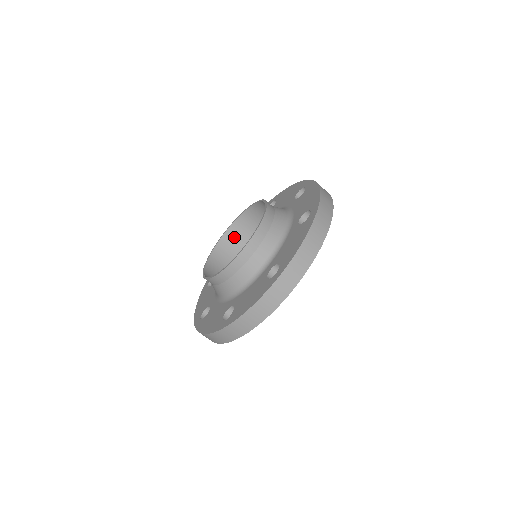
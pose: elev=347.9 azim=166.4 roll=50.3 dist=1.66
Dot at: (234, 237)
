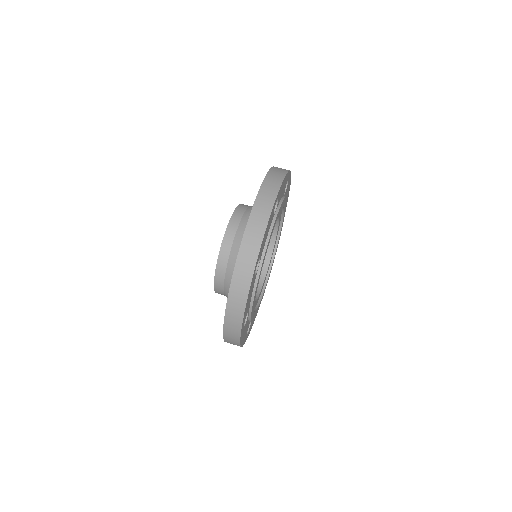
Dot at: occluded
